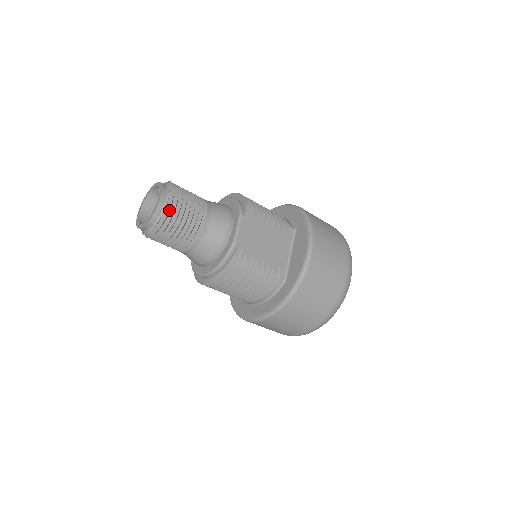
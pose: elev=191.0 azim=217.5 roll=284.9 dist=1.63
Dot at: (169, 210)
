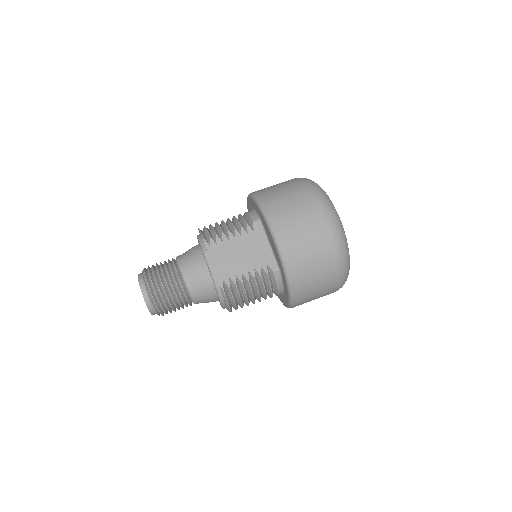
Dot at: (153, 295)
